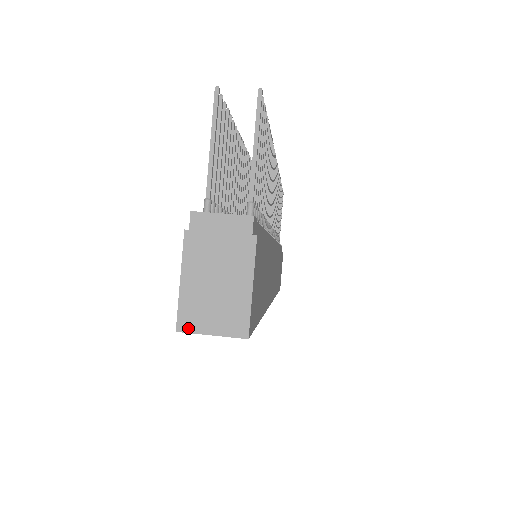
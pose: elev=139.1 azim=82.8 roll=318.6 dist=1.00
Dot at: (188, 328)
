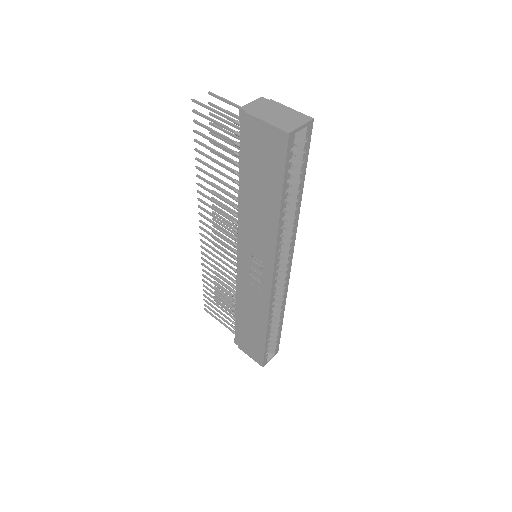
Dot at: (291, 130)
